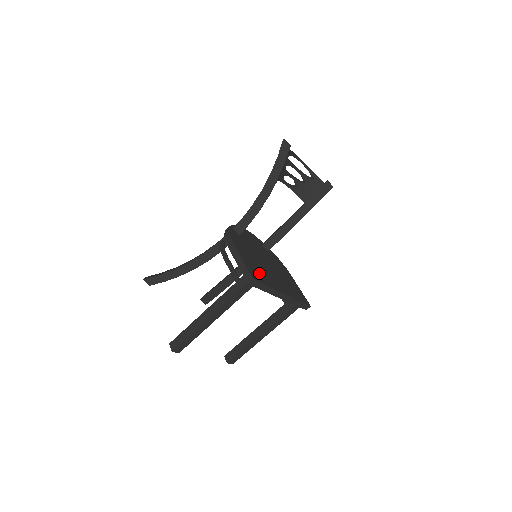
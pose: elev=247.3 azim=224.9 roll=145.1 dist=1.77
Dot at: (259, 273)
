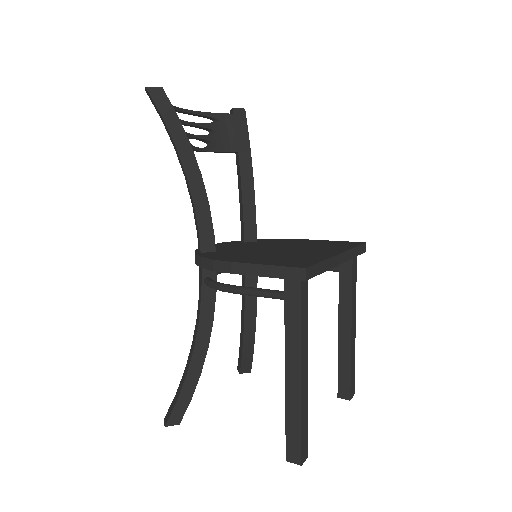
Dot at: (294, 260)
